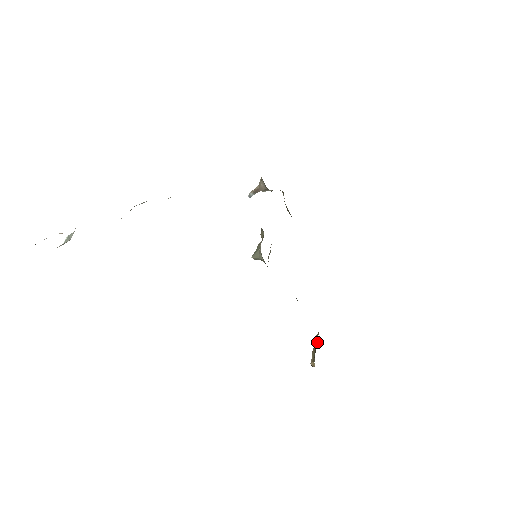
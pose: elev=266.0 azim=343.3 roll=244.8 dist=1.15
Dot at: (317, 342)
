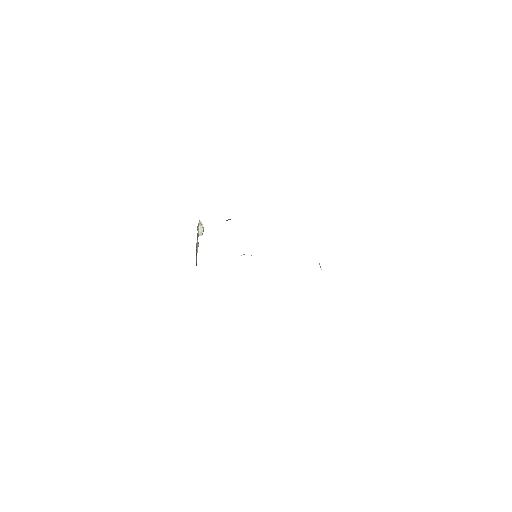
Dot at: occluded
